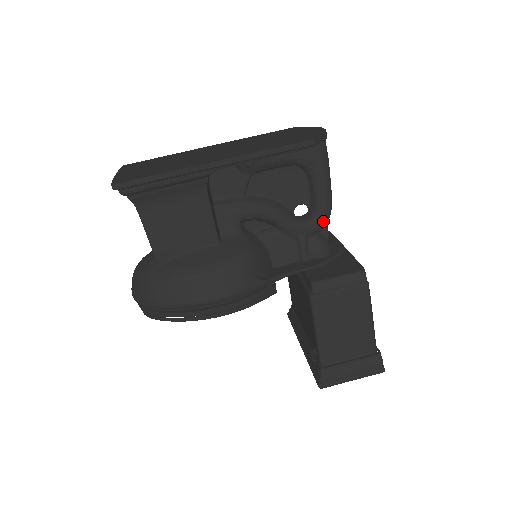
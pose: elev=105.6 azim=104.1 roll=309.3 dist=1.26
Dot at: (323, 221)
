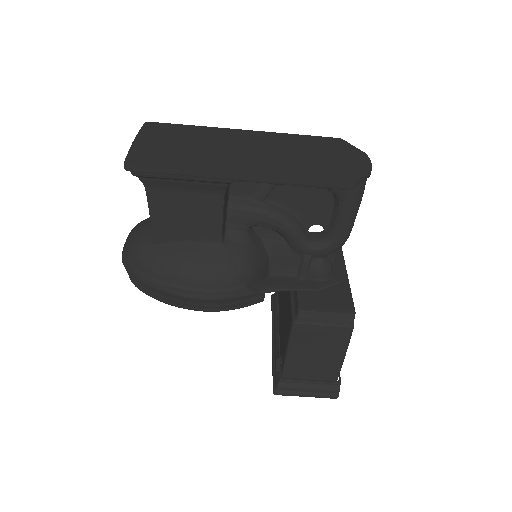
Dot at: (334, 249)
